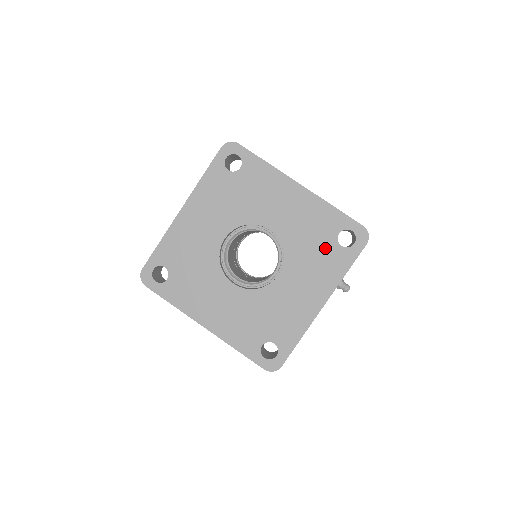
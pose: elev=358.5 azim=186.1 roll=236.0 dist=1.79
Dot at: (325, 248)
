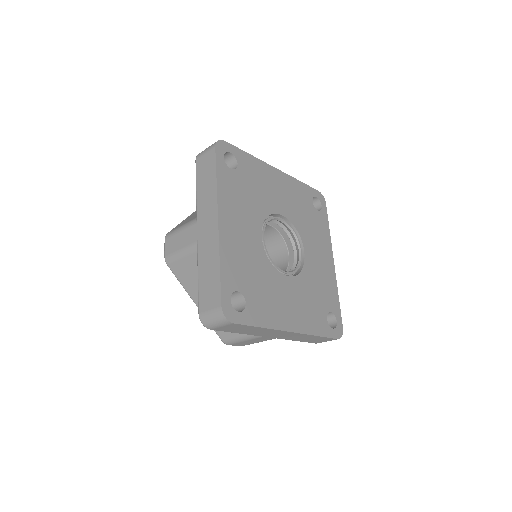
Dot at: (313, 216)
